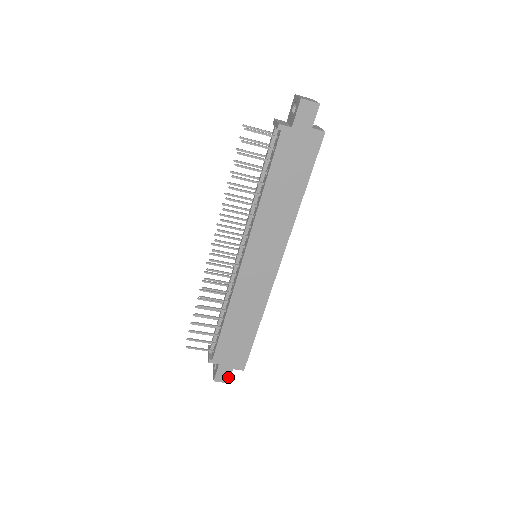
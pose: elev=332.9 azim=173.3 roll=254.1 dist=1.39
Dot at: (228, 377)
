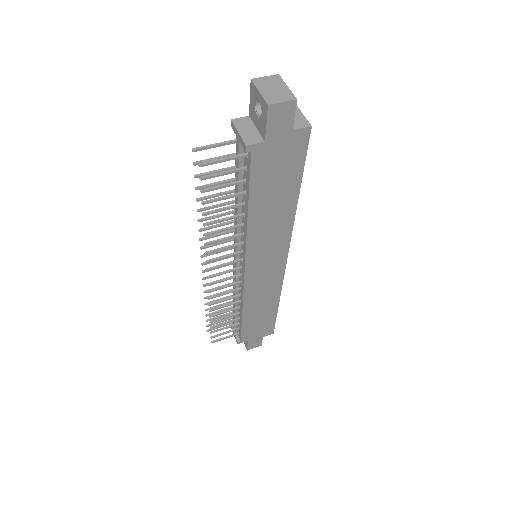
Dot at: (260, 343)
